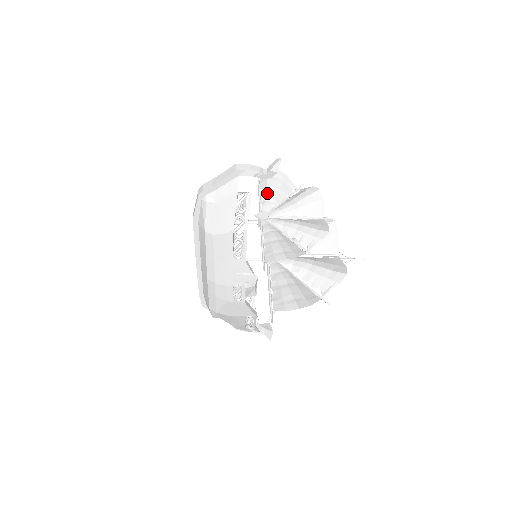
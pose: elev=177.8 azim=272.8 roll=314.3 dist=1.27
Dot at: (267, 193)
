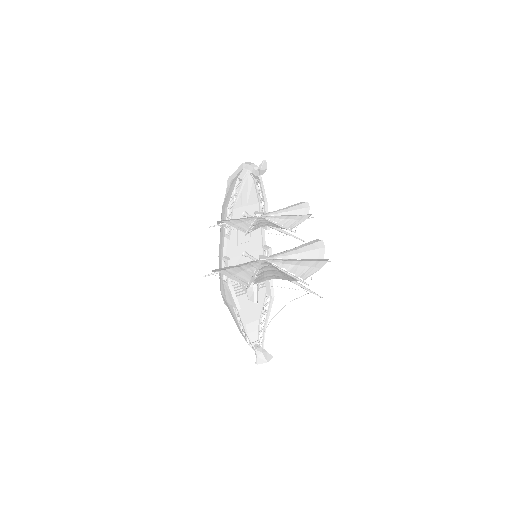
Dot at: (282, 209)
